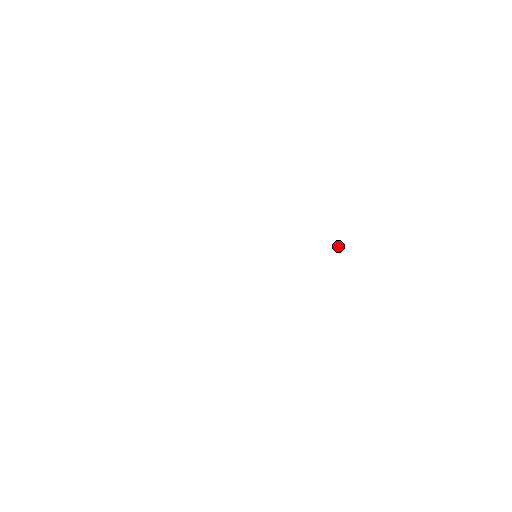
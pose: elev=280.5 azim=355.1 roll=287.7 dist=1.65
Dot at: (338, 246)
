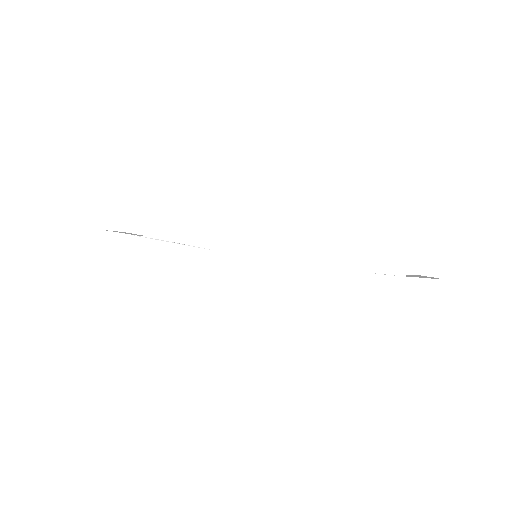
Dot at: occluded
